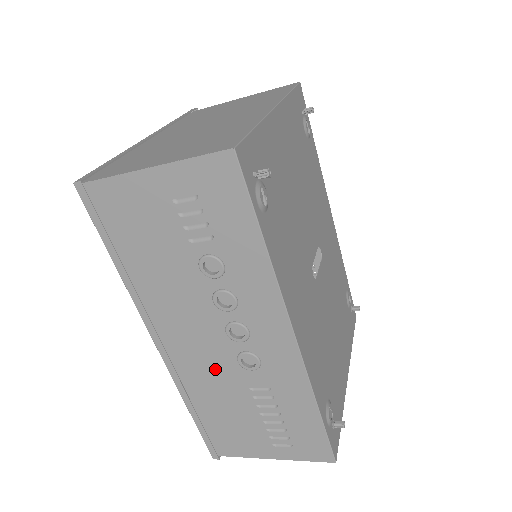
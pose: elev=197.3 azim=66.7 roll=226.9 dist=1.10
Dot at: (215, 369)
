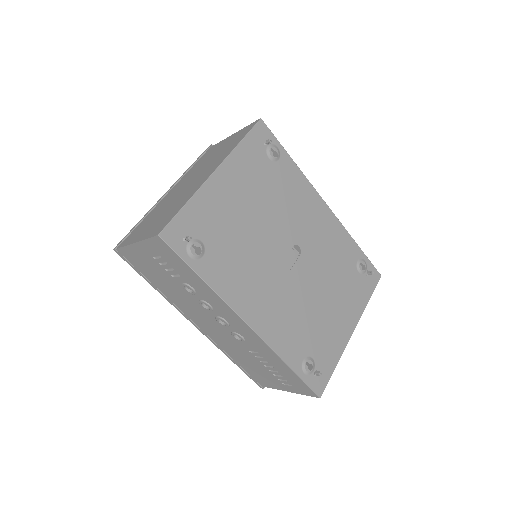
Dot at: (227, 340)
